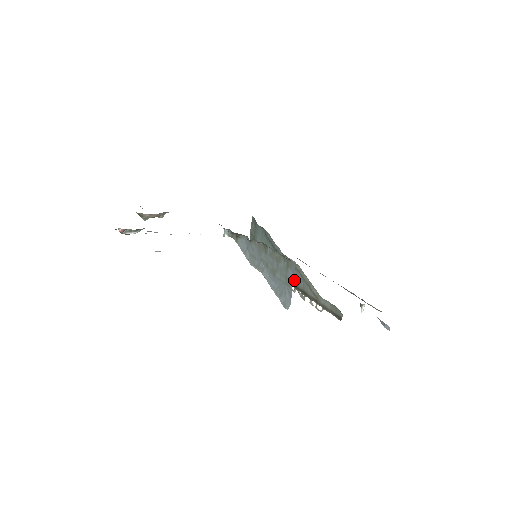
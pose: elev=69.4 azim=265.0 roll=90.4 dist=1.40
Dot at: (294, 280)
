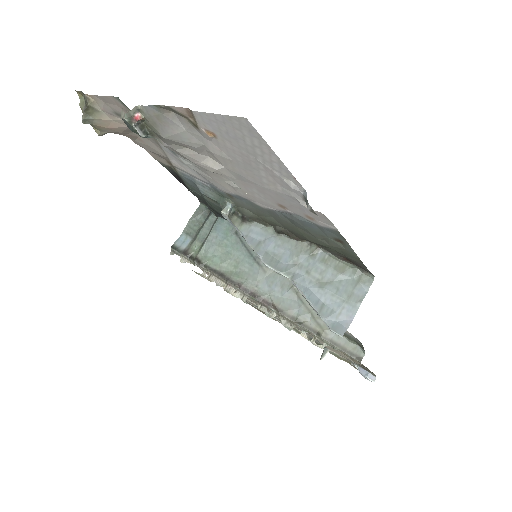
Dot at: (281, 302)
